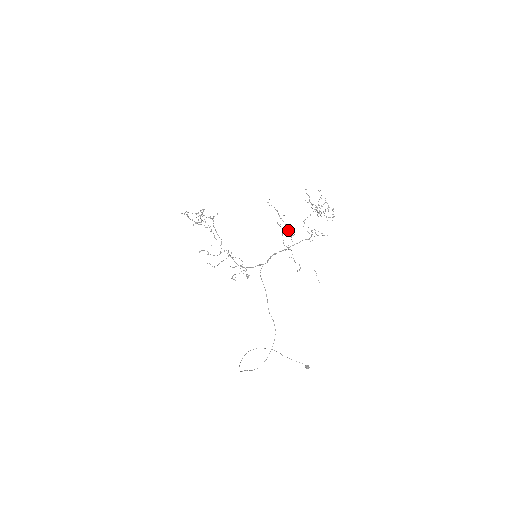
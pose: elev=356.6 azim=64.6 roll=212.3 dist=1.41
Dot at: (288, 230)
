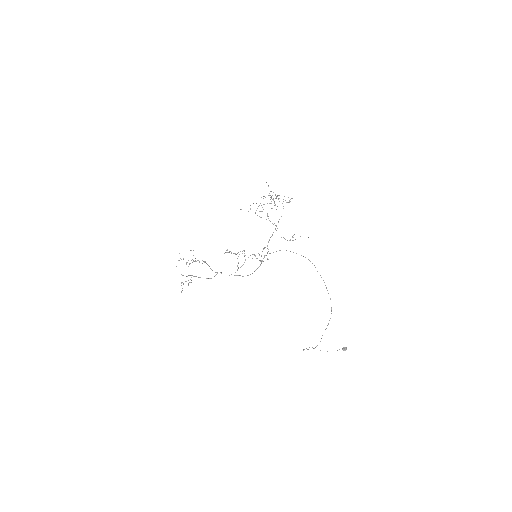
Dot at: (266, 219)
